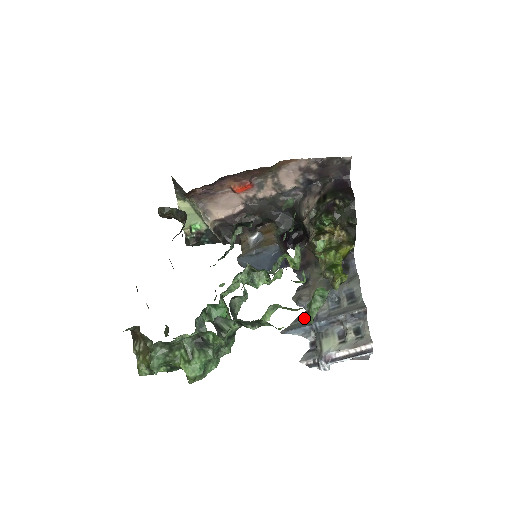
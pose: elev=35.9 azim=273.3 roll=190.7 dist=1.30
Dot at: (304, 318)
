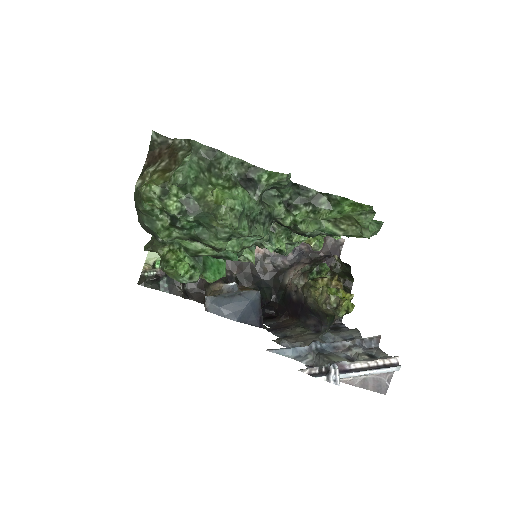
Dot at: (367, 217)
